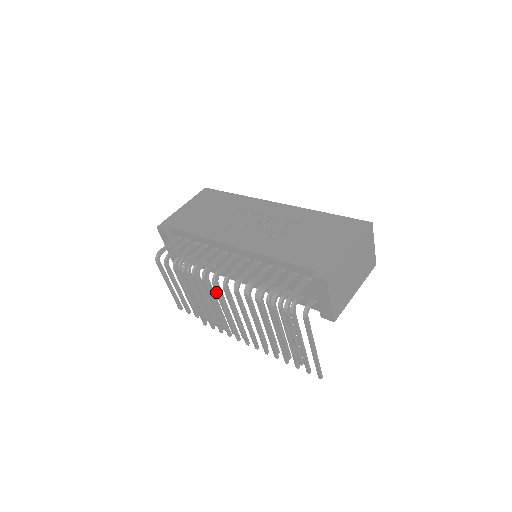
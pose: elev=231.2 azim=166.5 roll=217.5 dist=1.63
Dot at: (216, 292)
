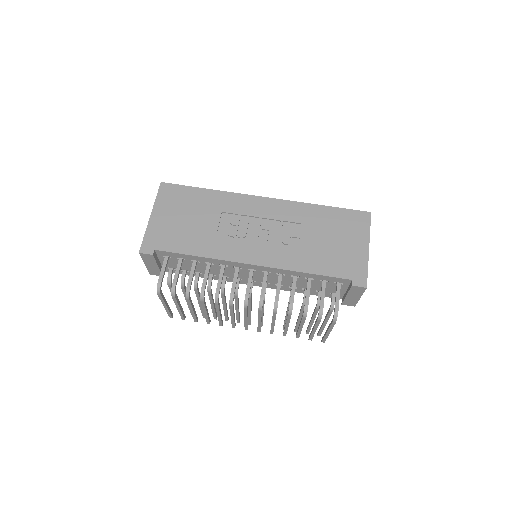
Dot at: (245, 311)
